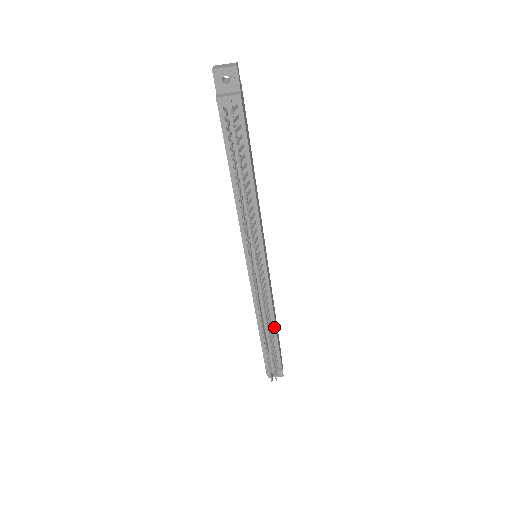
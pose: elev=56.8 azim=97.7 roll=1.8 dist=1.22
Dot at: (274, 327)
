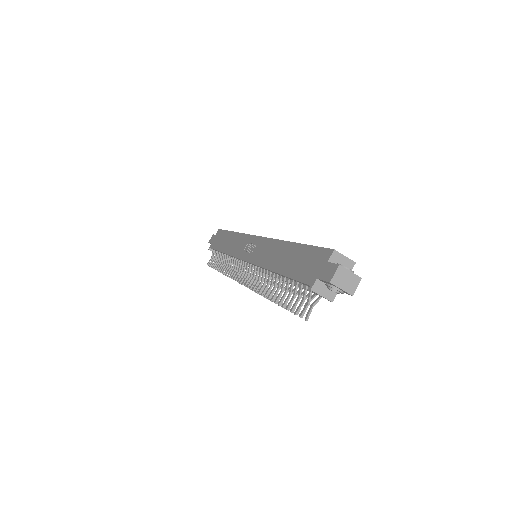
Dot at: occluded
